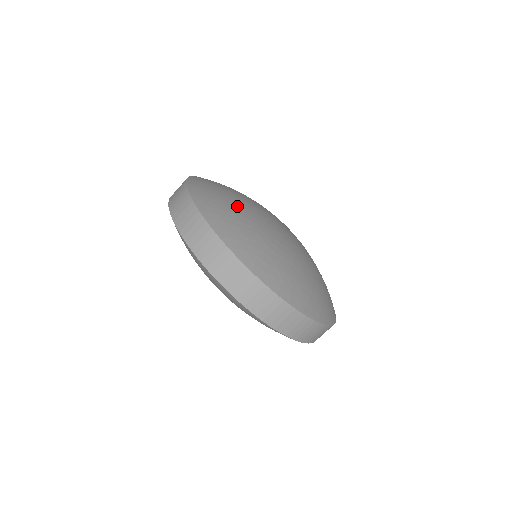
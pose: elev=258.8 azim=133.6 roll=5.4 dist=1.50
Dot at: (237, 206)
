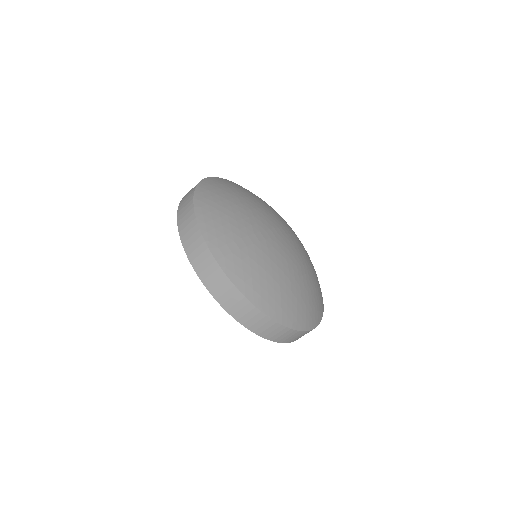
Dot at: (235, 204)
